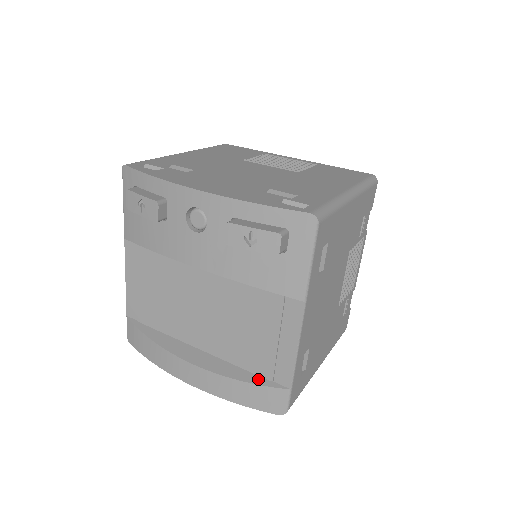
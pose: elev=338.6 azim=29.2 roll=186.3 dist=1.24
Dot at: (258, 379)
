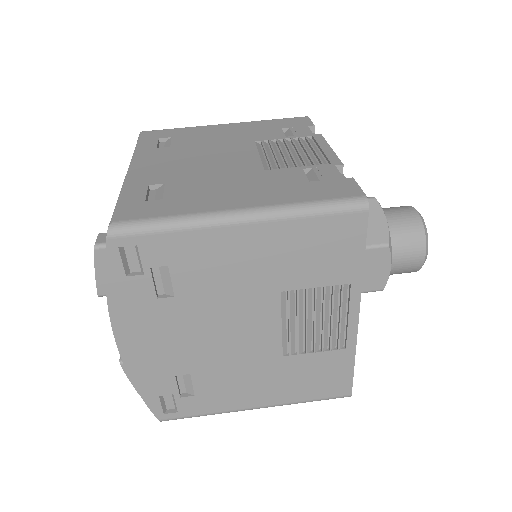
Dot at: occluded
